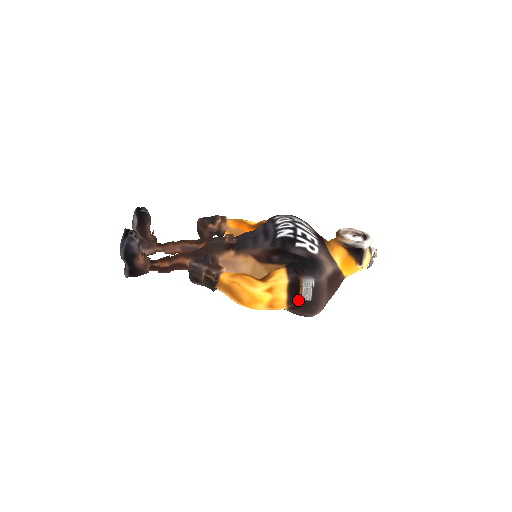
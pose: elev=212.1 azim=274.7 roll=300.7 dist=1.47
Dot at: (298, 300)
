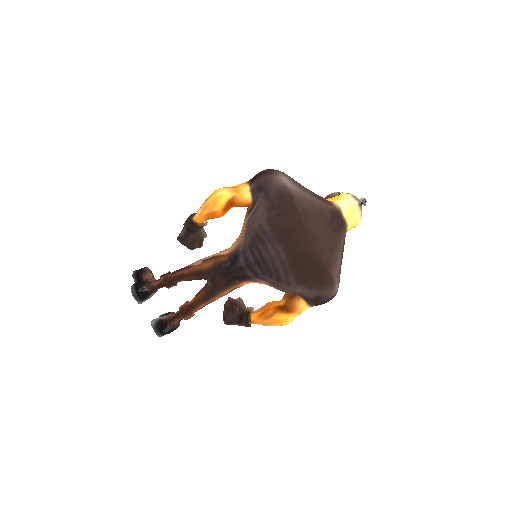
Dot at: (254, 176)
